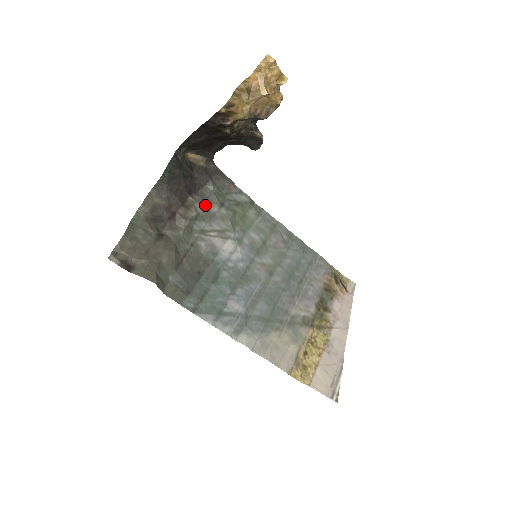
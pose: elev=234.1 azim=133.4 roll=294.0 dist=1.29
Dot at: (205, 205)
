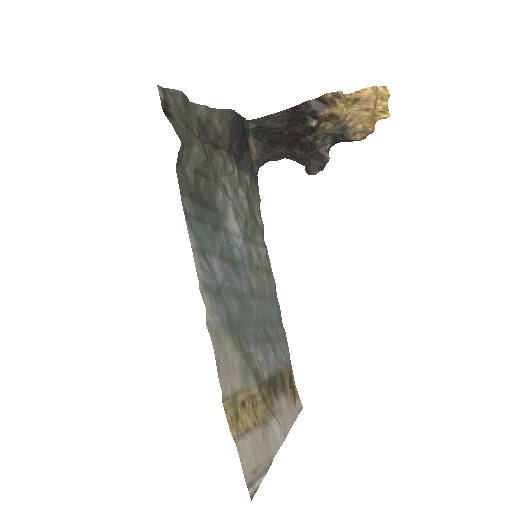
Dot at: (238, 179)
